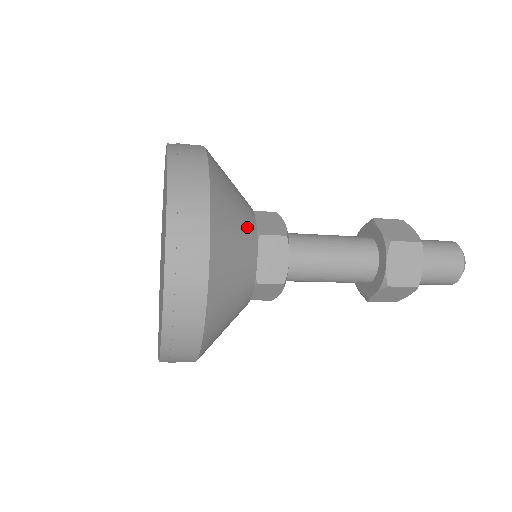
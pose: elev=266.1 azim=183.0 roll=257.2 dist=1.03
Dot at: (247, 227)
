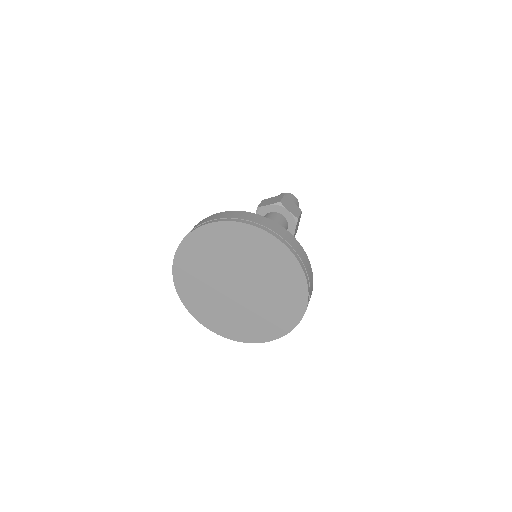
Dot at: occluded
